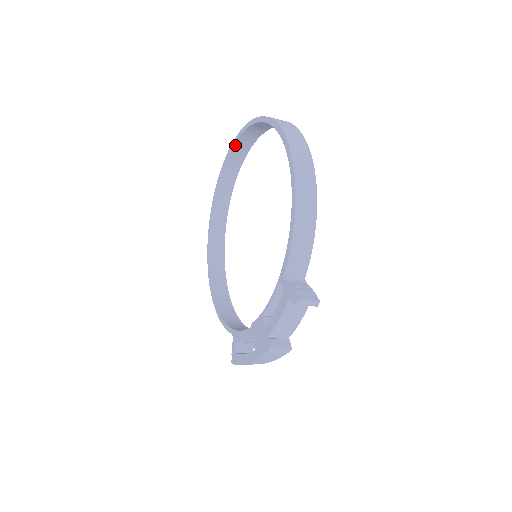
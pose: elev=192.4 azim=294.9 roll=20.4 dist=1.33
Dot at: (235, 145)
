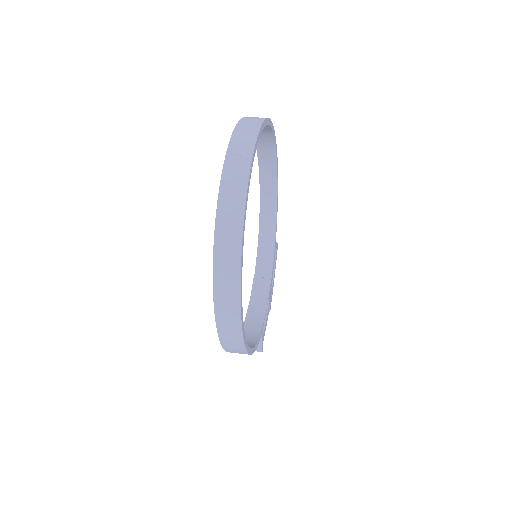
Dot at: (226, 172)
